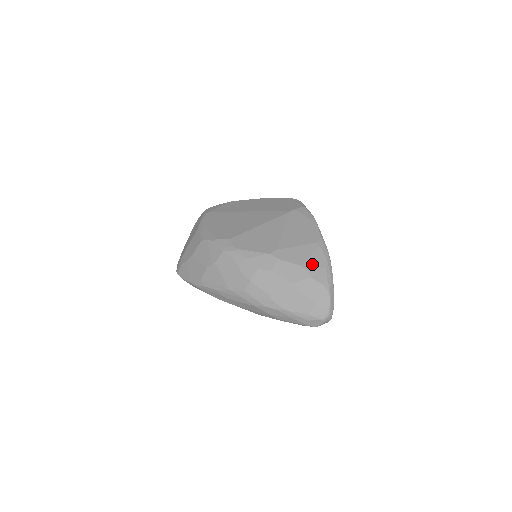
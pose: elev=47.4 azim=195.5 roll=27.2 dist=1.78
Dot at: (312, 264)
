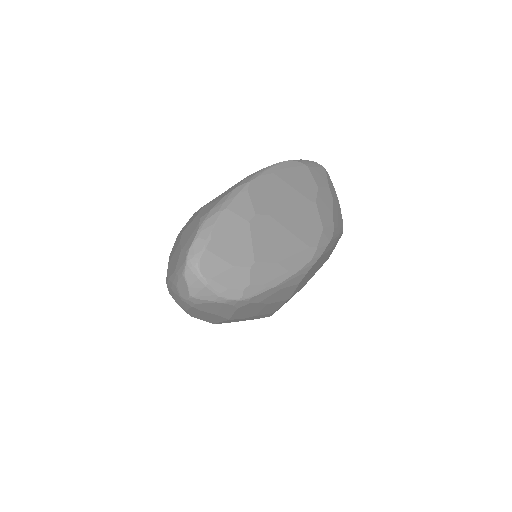
Dot at: (214, 200)
